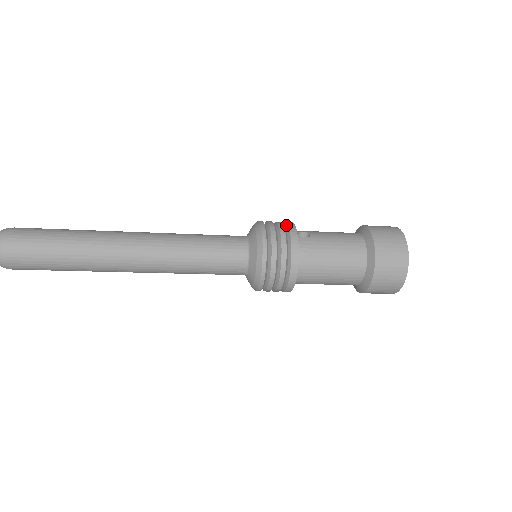
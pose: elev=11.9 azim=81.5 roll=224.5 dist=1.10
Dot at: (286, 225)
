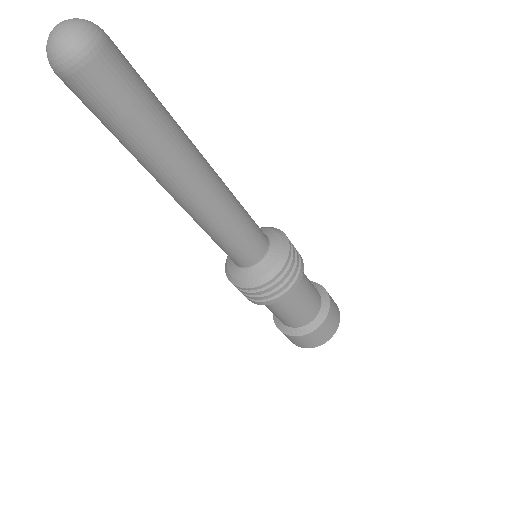
Dot at: (299, 262)
